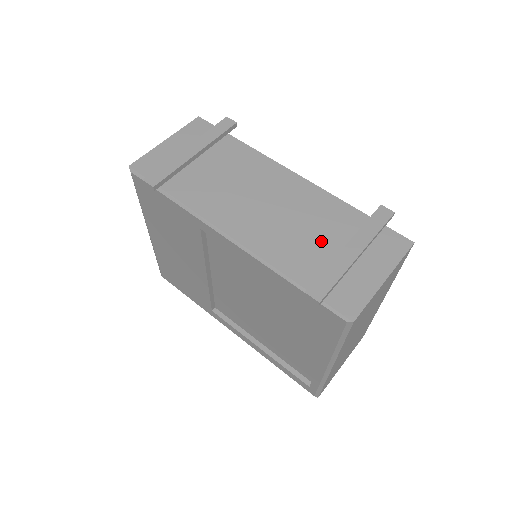
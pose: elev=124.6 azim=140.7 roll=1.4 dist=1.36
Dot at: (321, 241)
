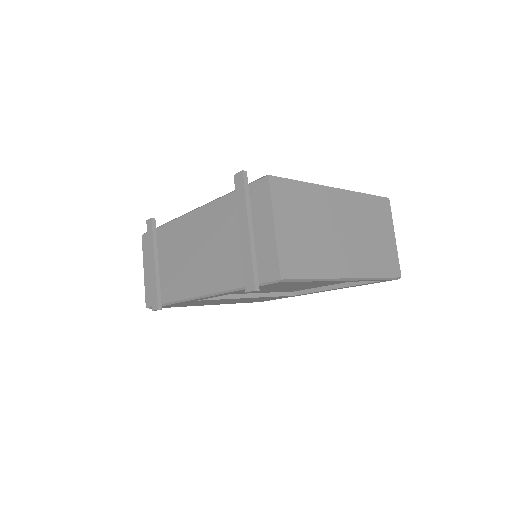
Dot at: (232, 243)
